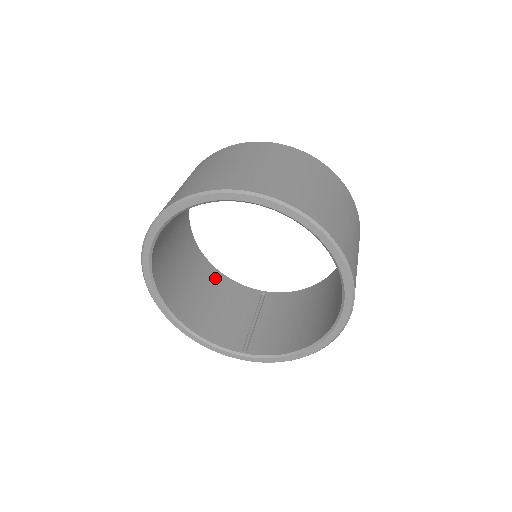
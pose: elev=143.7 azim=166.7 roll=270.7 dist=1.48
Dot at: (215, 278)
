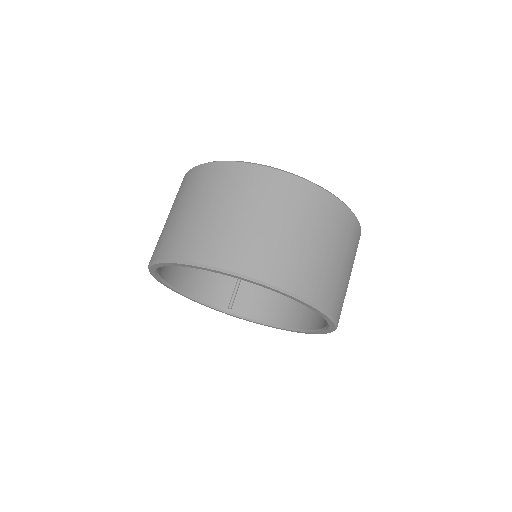
Dot at: occluded
